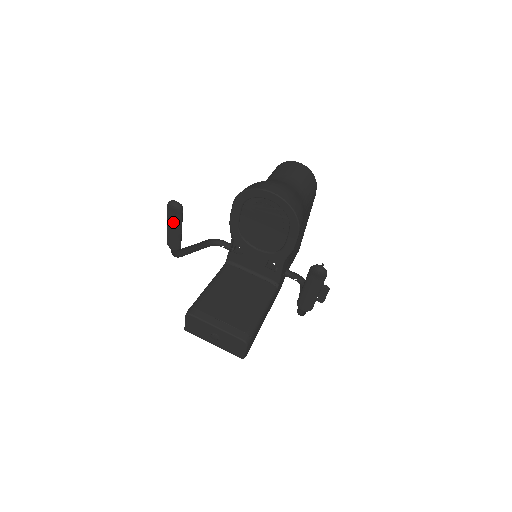
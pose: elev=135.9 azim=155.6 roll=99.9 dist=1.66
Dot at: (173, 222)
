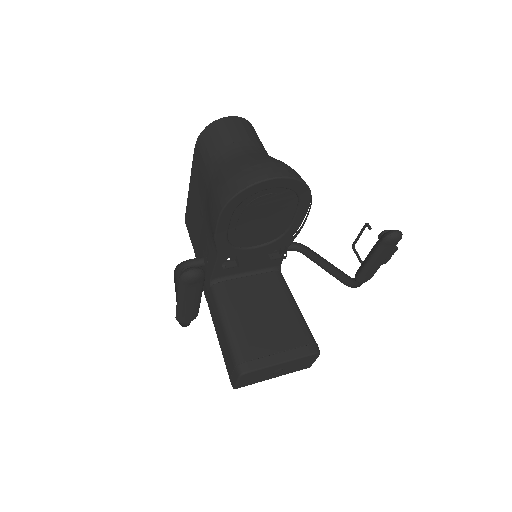
Dot at: (192, 294)
